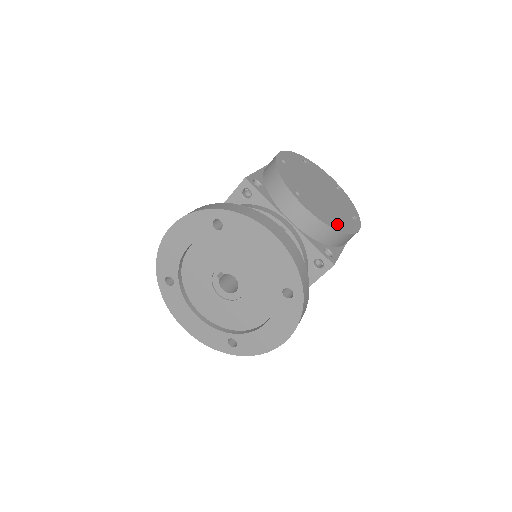
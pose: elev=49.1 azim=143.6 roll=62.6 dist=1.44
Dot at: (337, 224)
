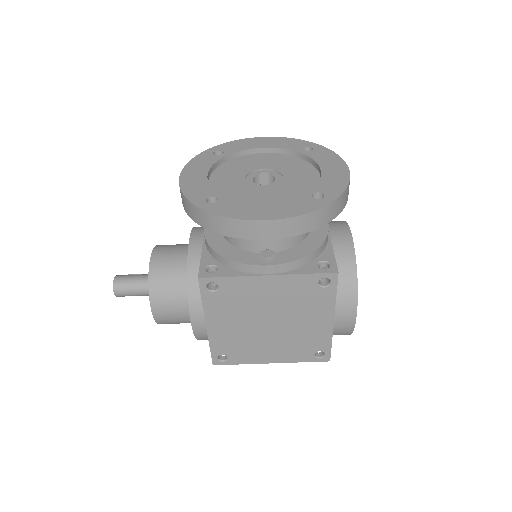
Dot at: occluded
